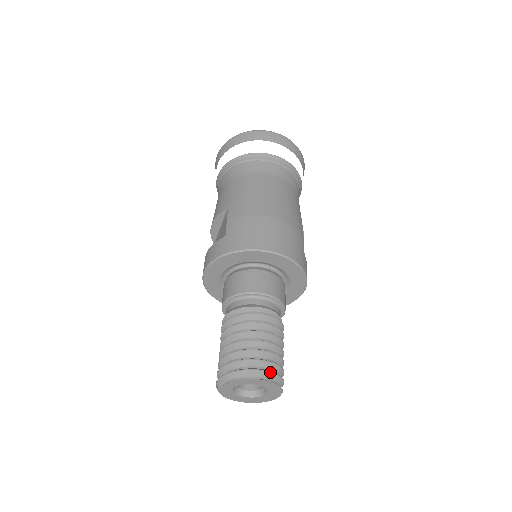
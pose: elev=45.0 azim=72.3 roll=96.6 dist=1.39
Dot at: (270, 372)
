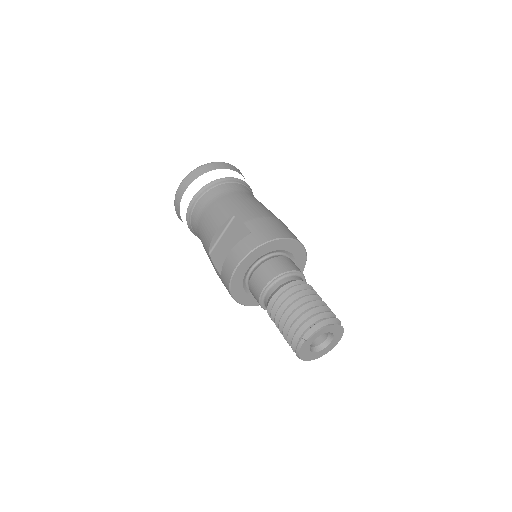
Dot at: occluded
